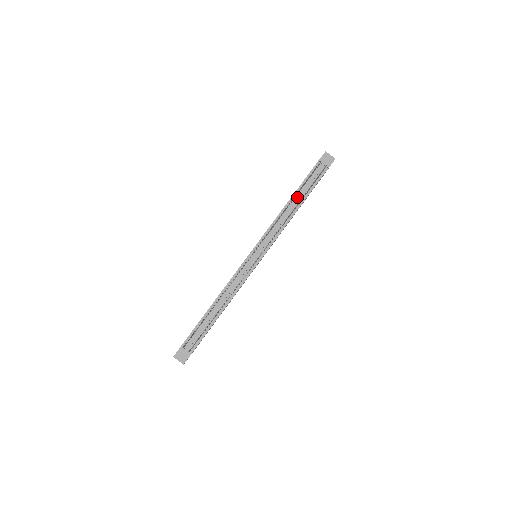
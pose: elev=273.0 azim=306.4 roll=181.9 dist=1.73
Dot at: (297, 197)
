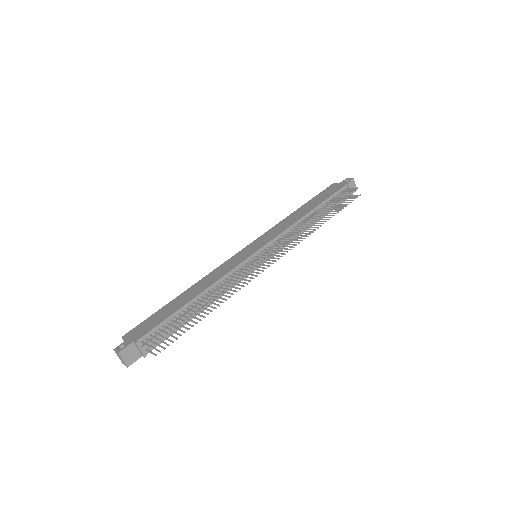
Dot at: (320, 211)
